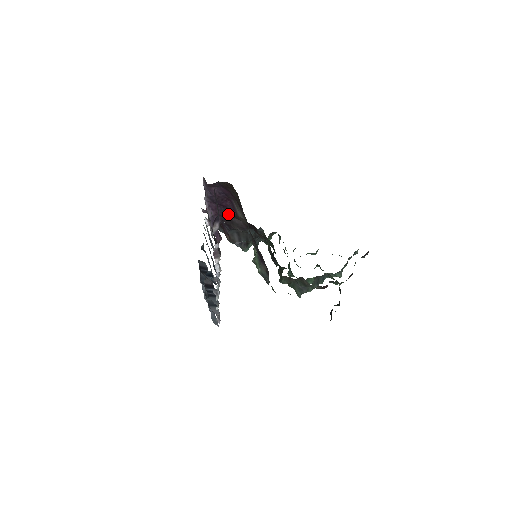
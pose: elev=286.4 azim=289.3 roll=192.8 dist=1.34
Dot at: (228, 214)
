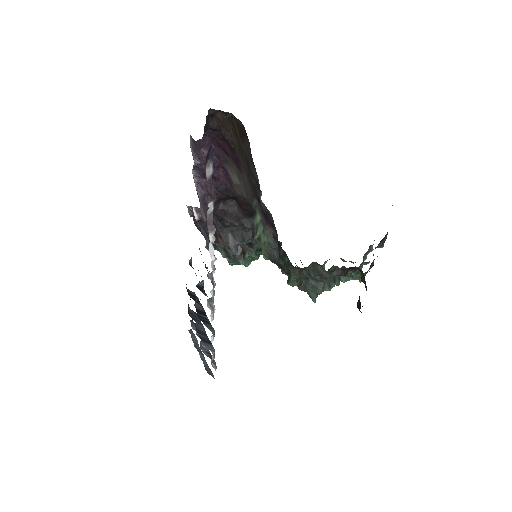
Dot at: (221, 190)
